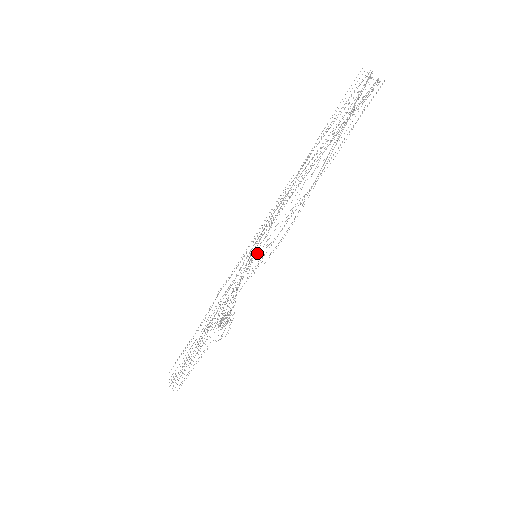
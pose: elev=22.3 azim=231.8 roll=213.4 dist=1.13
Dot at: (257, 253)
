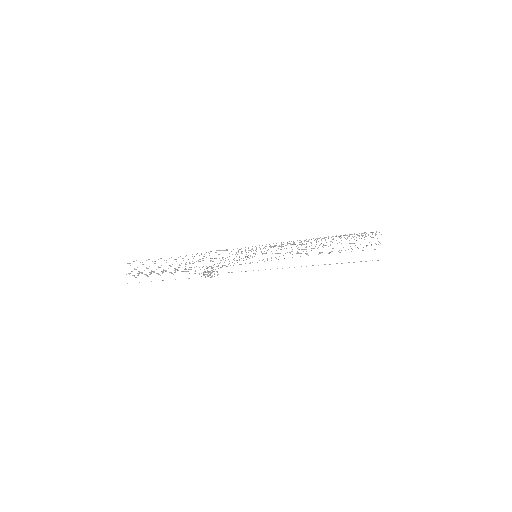
Dot at: occluded
